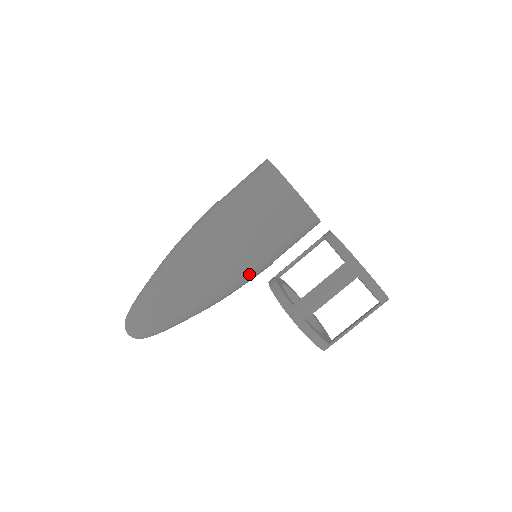
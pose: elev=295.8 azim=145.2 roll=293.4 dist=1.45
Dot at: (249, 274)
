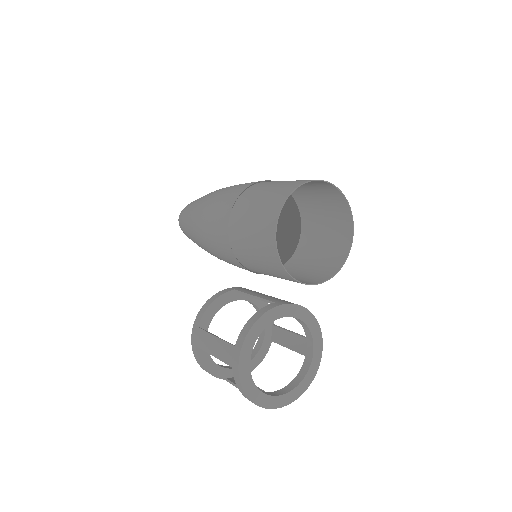
Dot at: (236, 265)
